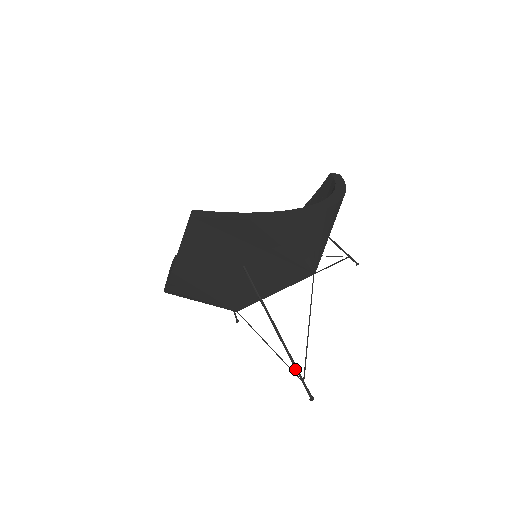
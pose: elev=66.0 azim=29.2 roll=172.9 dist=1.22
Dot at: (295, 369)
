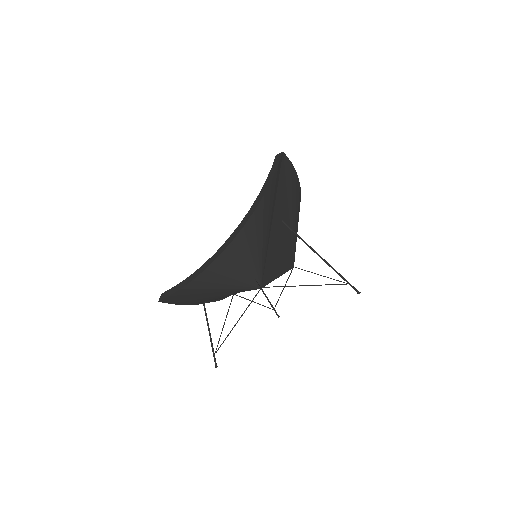
Dot at: (341, 276)
